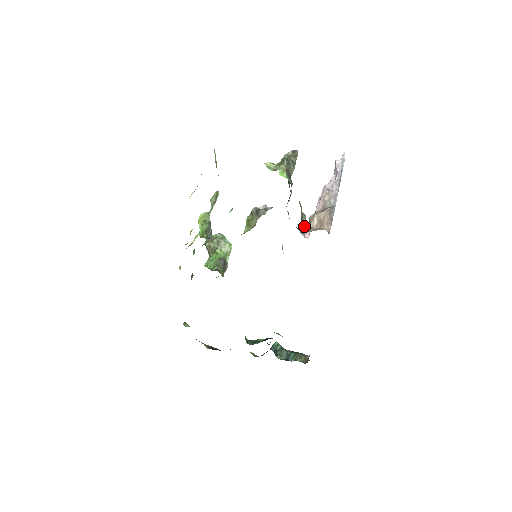
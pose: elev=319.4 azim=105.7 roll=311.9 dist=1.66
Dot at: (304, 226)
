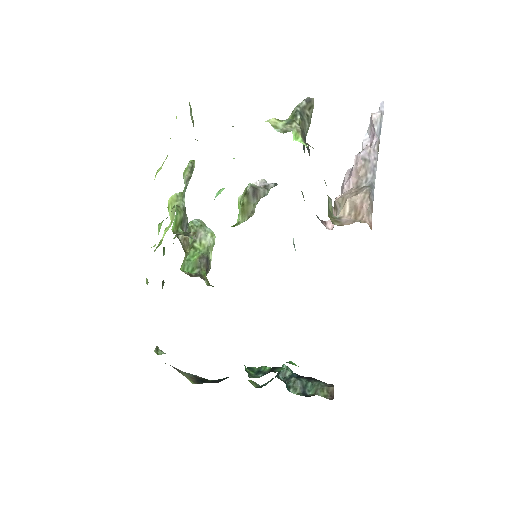
Dot at: (332, 216)
